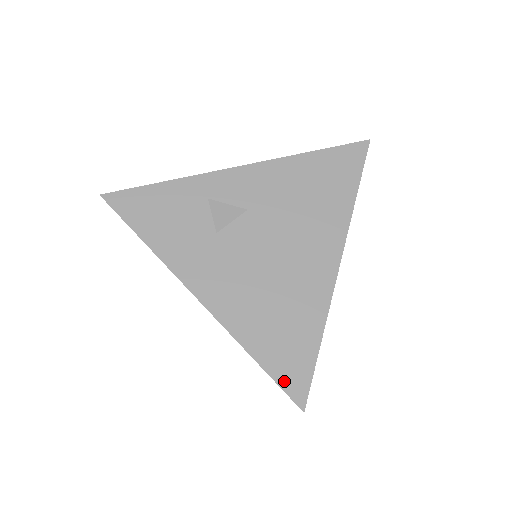
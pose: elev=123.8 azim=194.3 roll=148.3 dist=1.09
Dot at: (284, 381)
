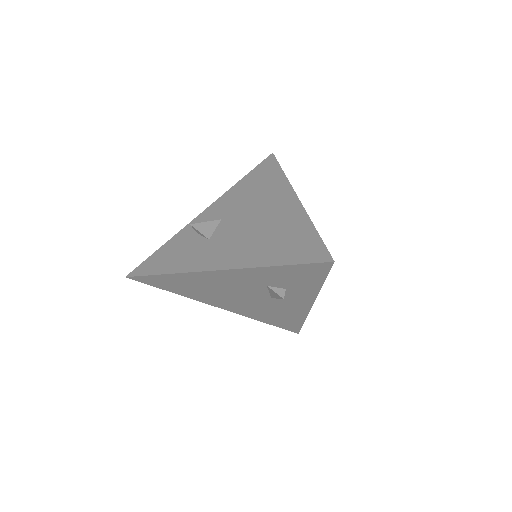
Dot at: (306, 259)
